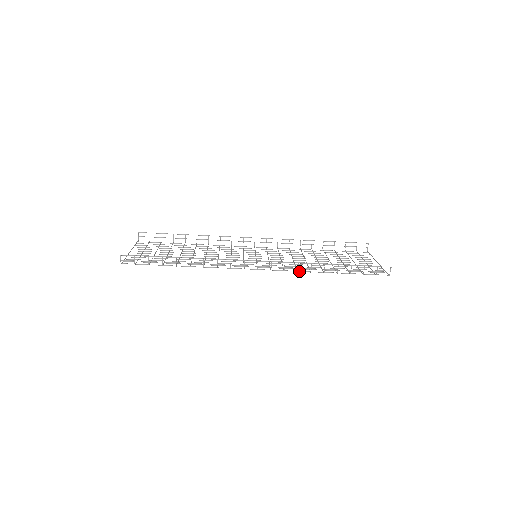
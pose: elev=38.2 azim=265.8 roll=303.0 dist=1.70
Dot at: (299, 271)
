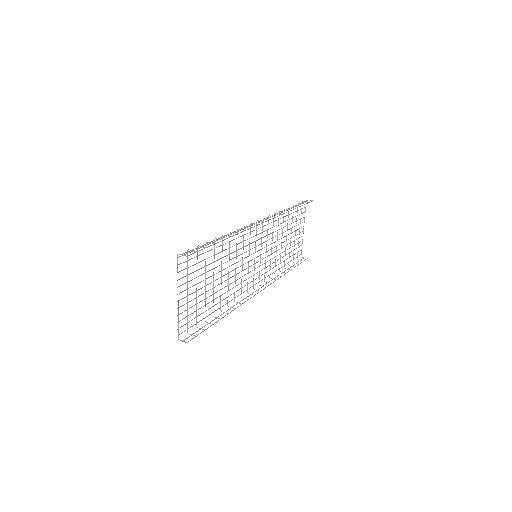
Dot at: occluded
